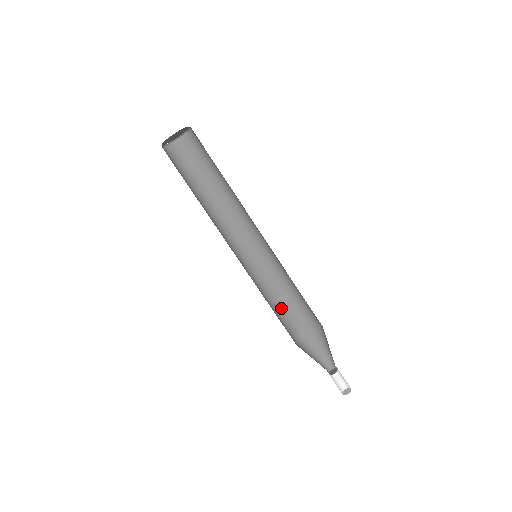
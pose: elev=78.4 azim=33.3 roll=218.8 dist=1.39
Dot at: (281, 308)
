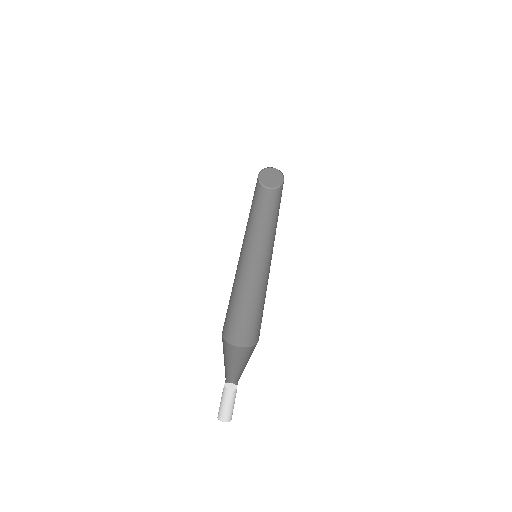
Dot at: (233, 309)
